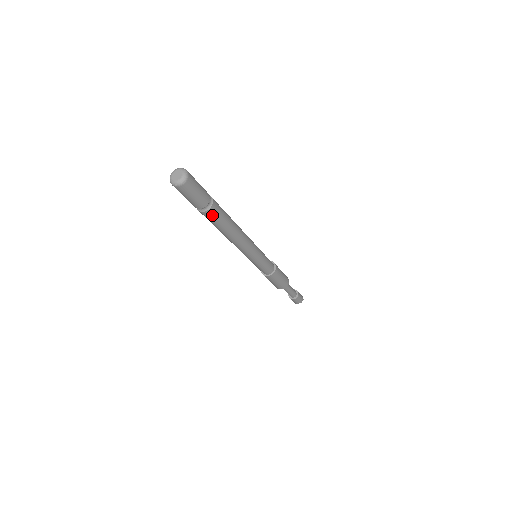
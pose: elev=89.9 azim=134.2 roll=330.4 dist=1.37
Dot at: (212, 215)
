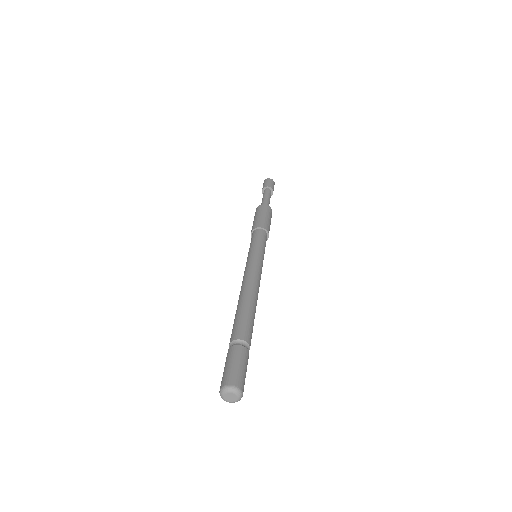
Dot at: occluded
